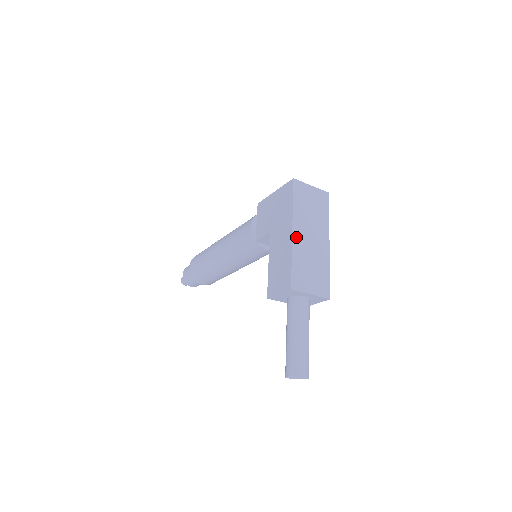
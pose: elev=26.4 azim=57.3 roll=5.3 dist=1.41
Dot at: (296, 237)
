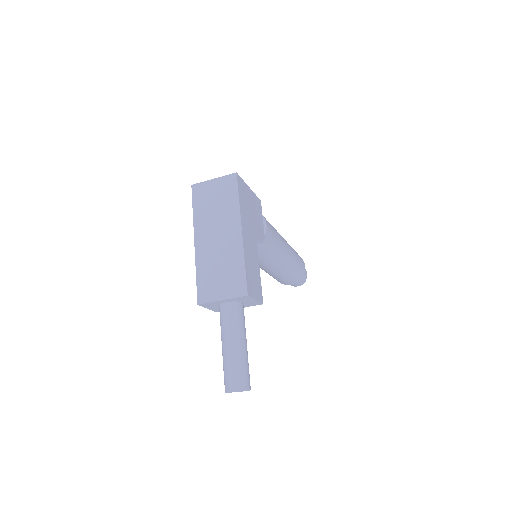
Dot at: (199, 246)
